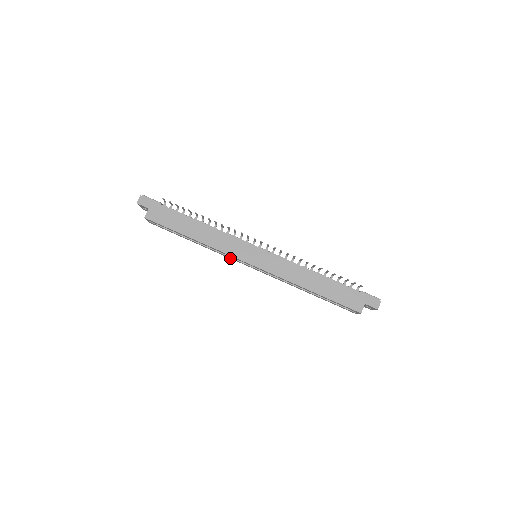
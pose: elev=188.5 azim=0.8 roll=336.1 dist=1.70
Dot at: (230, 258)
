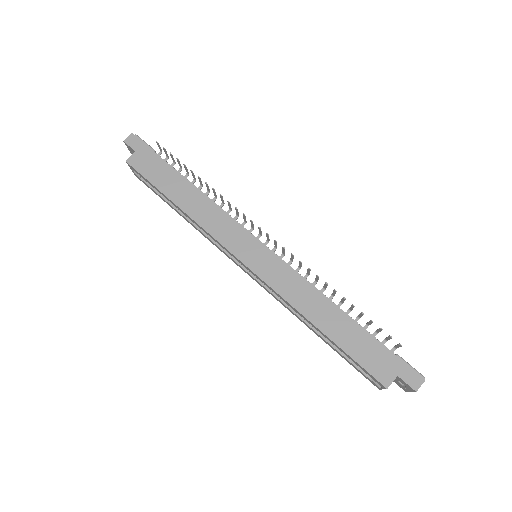
Dot at: (221, 251)
